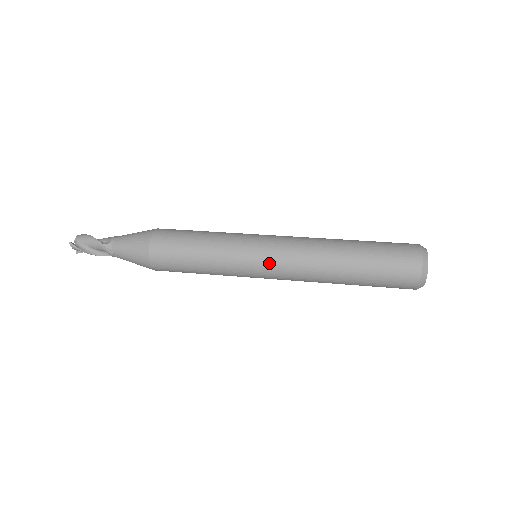
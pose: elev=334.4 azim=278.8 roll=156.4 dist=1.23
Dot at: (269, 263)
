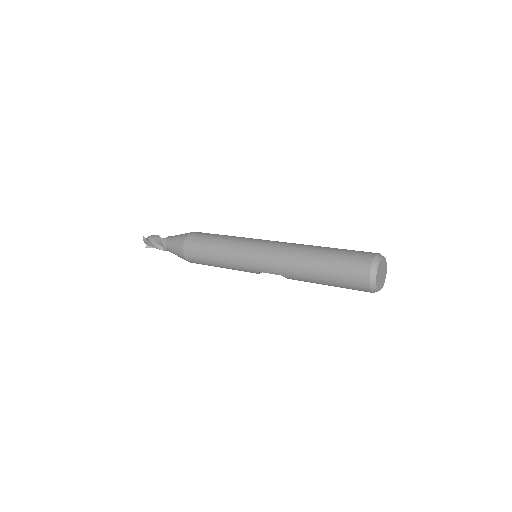
Dot at: (258, 253)
